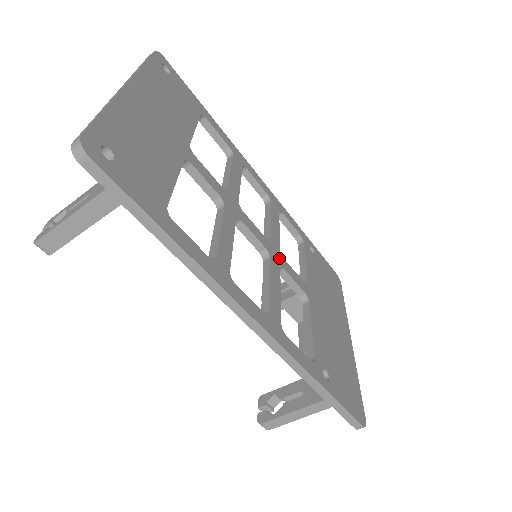
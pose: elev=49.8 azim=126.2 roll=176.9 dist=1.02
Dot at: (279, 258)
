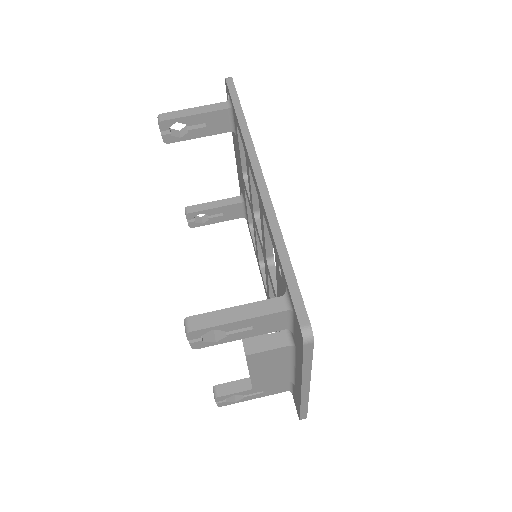
Dot at: occluded
